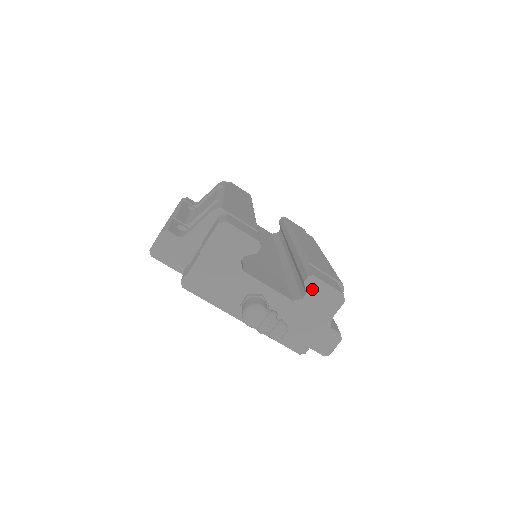
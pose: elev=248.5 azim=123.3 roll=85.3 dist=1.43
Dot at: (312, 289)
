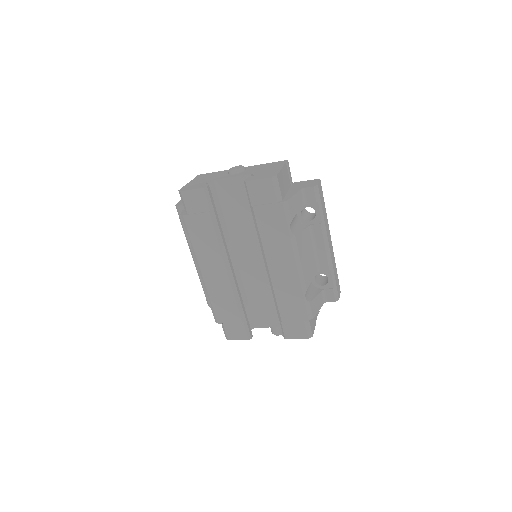
Dot at: occluded
